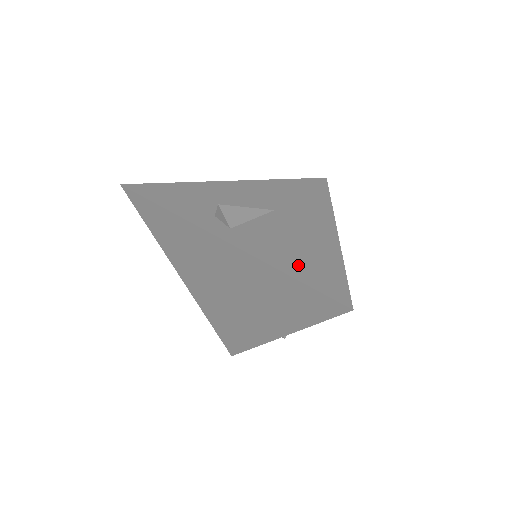
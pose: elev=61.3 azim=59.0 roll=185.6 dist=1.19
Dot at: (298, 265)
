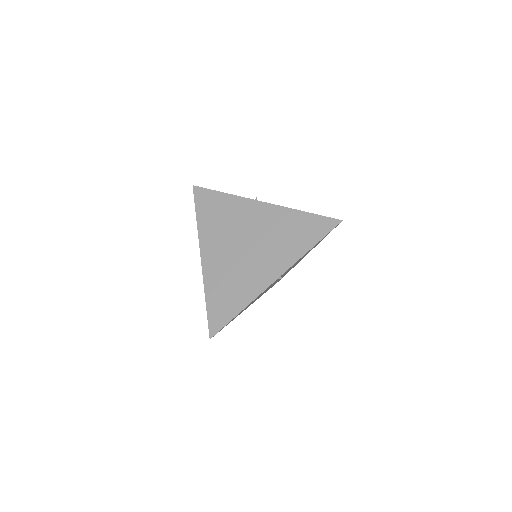
Dot at: occluded
